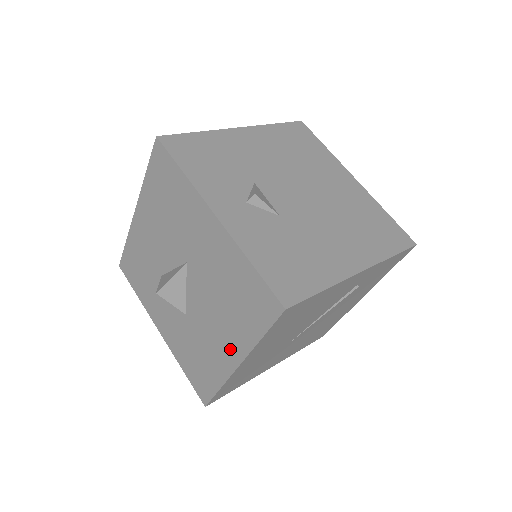
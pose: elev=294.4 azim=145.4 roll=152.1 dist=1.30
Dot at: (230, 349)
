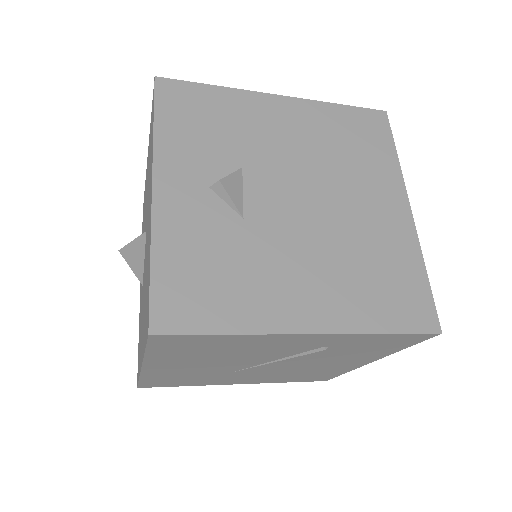
Dot at: occluded
